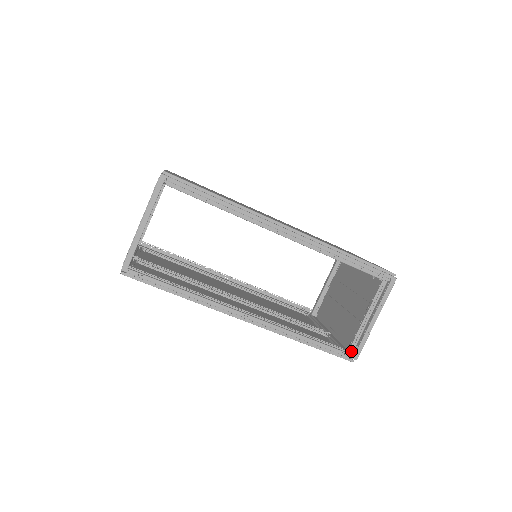
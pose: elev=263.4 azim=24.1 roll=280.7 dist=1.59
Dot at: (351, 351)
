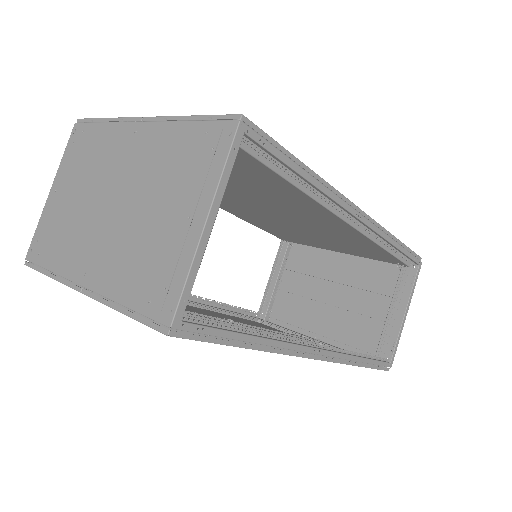
Dot at: occluded
